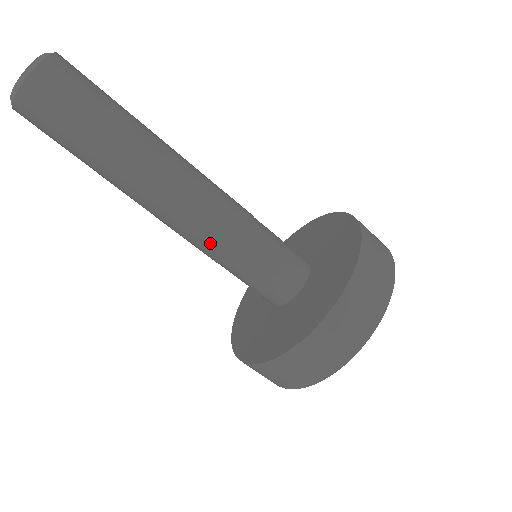
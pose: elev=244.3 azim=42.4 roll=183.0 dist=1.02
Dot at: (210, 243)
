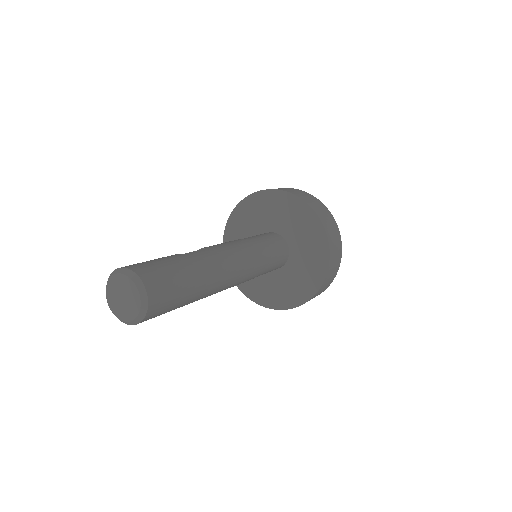
Dot at: occluded
